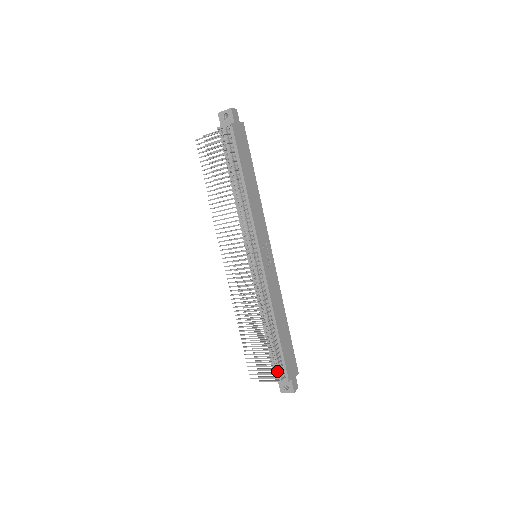
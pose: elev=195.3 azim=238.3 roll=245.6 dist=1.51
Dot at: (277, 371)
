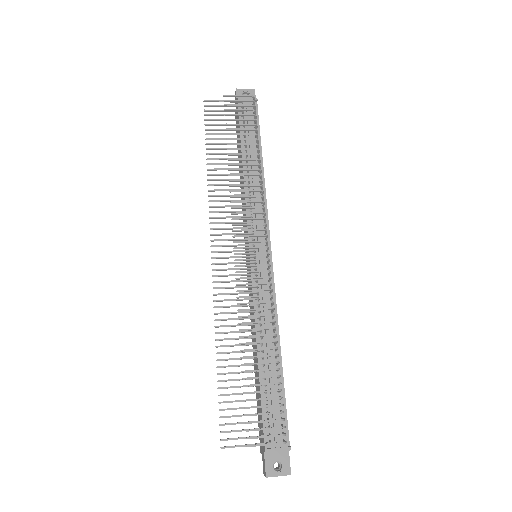
Dot at: (271, 432)
